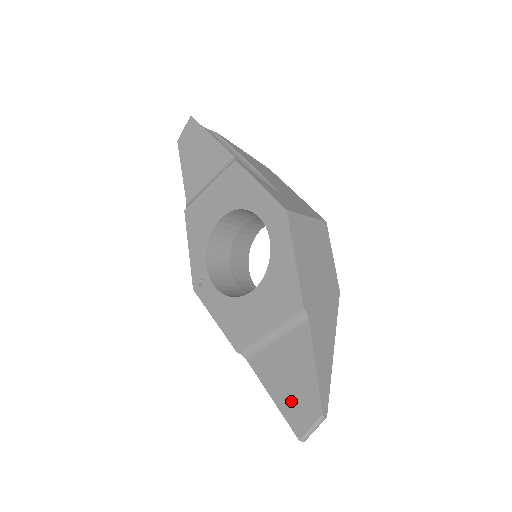
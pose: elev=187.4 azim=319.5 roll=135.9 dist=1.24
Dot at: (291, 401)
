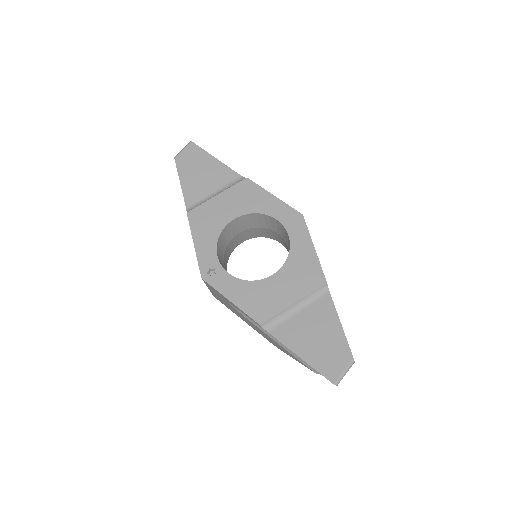
Dot at: (322, 355)
